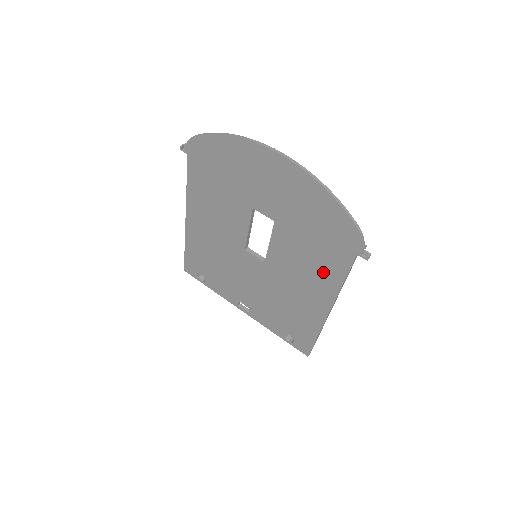
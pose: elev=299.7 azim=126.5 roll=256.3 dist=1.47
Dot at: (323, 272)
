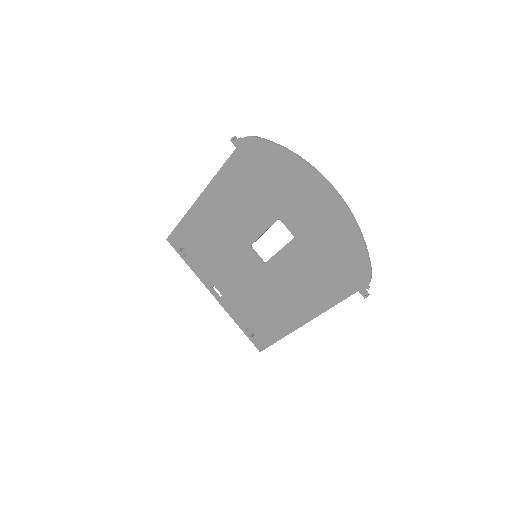
Dot at: (318, 293)
